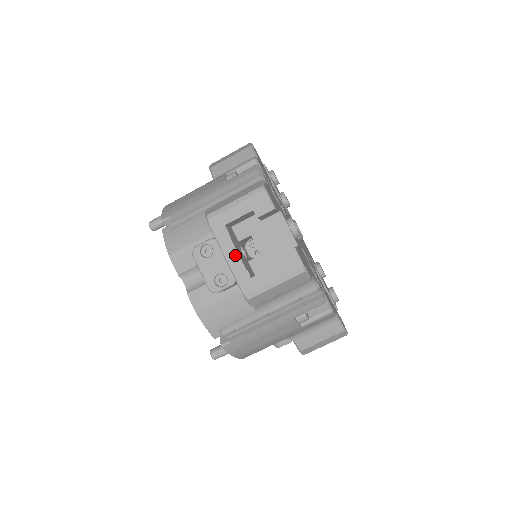
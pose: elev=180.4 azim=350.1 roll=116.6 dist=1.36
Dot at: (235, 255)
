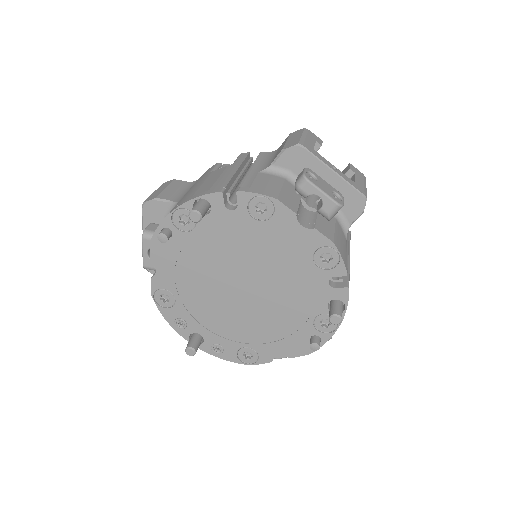
Dot at: occluded
